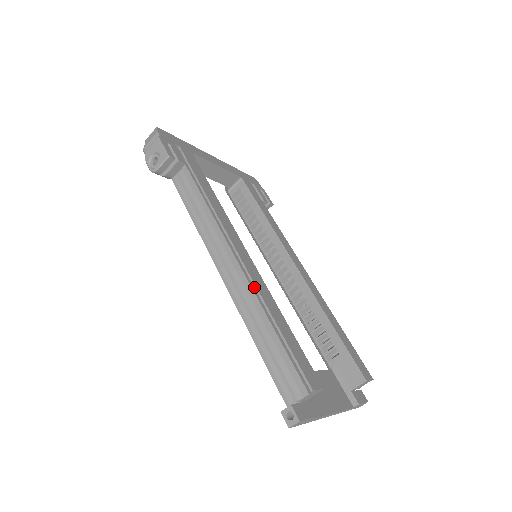
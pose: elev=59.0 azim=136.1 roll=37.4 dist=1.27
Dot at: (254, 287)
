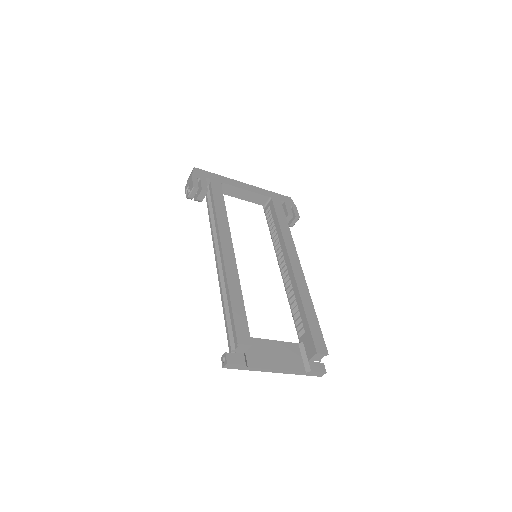
Dot at: (225, 275)
